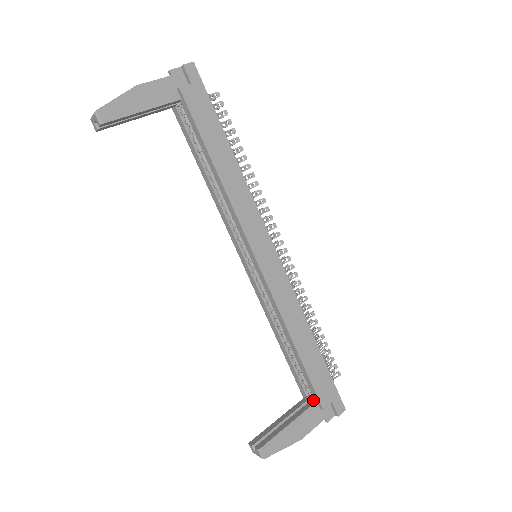
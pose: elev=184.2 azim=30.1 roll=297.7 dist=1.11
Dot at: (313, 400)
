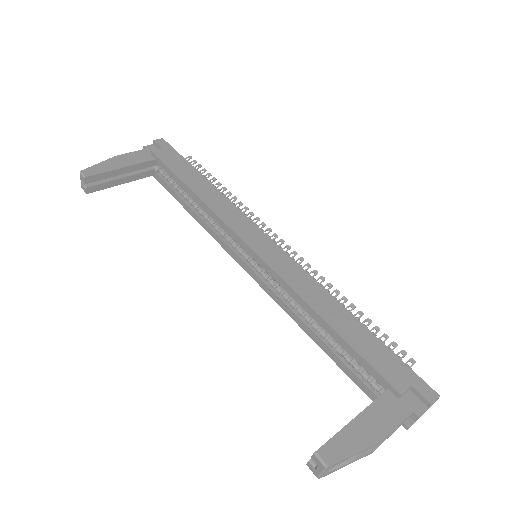
Dot at: (384, 392)
